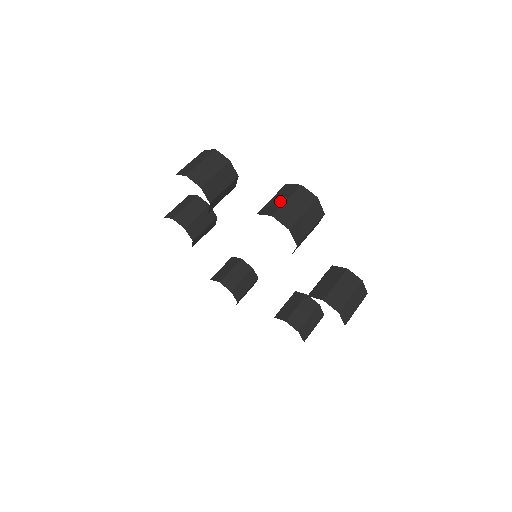
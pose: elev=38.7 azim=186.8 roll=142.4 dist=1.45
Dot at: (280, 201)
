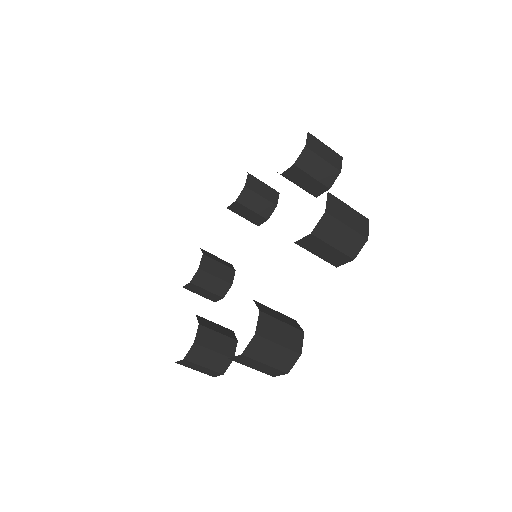
Dot at: occluded
